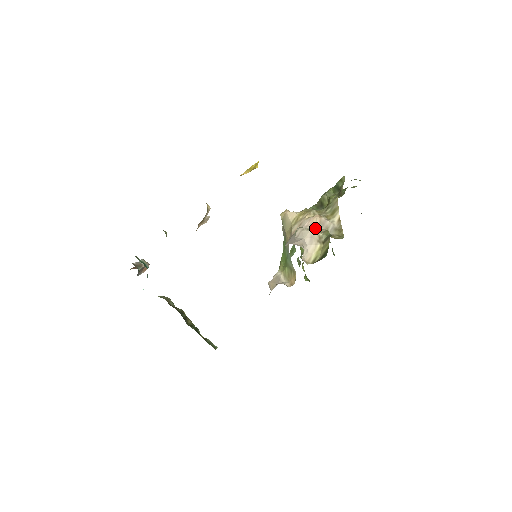
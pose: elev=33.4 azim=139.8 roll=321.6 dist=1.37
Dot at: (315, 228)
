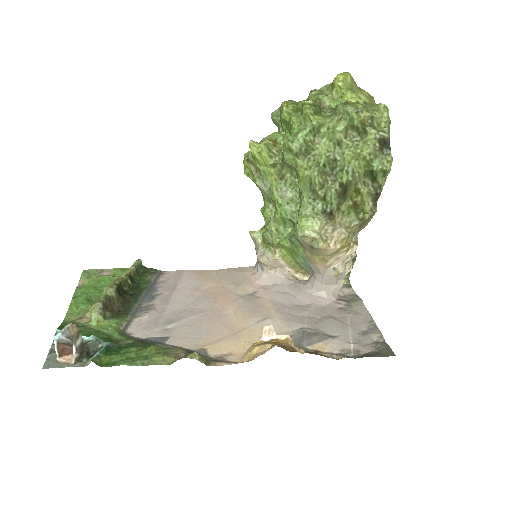
Dot at: occluded
